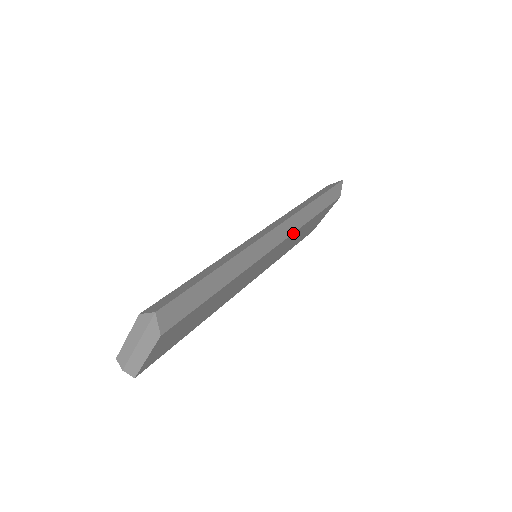
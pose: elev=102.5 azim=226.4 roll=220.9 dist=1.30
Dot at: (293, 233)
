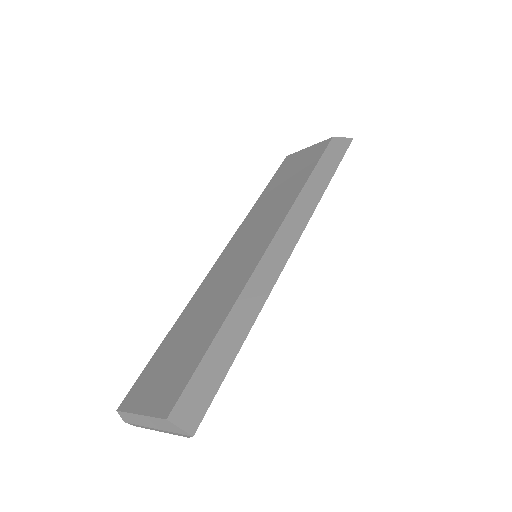
Dot at: occluded
